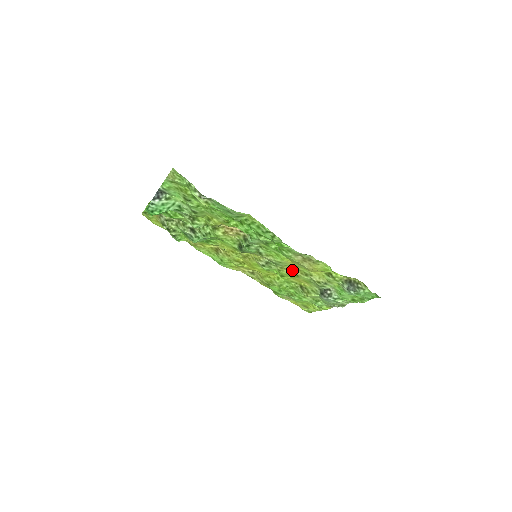
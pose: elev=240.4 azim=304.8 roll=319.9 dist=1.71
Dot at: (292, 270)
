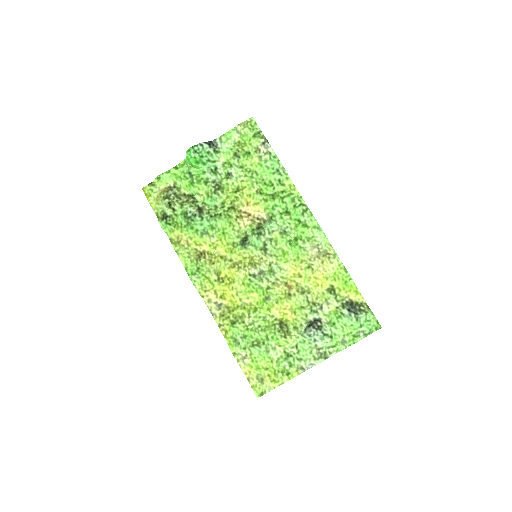
Dot at: (286, 287)
